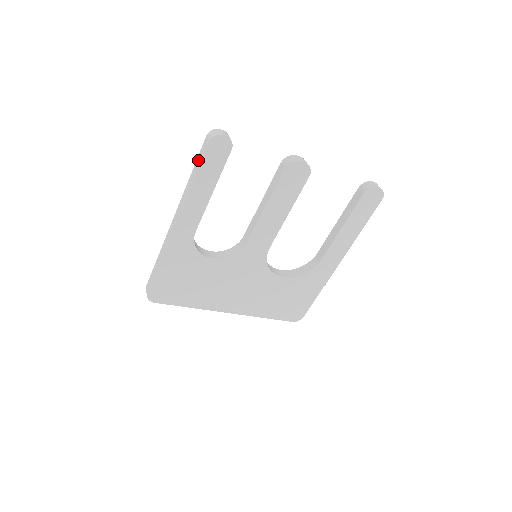
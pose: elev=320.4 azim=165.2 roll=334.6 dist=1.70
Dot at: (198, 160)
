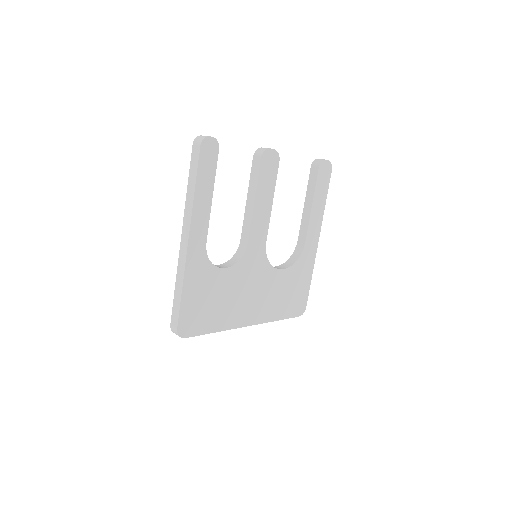
Dot at: (192, 169)
